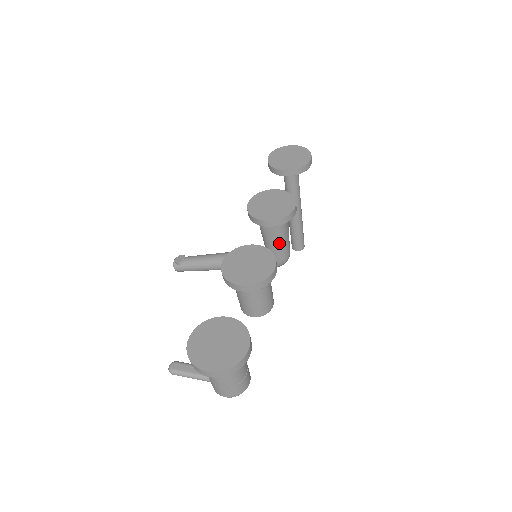
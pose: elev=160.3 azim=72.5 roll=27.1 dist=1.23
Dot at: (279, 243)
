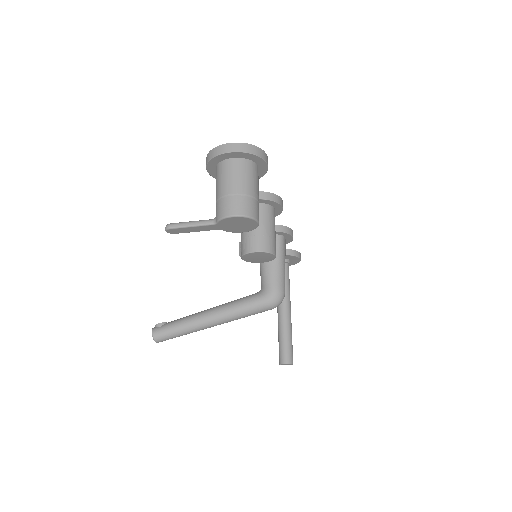
Dot at: (277, 264)
